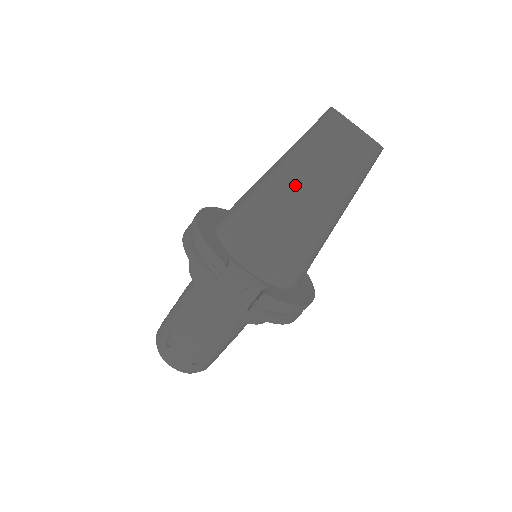
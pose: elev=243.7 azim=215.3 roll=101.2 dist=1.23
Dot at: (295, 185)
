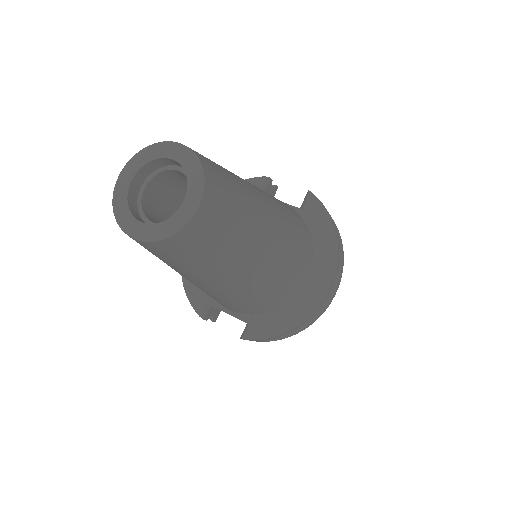
Dot at: occluded
